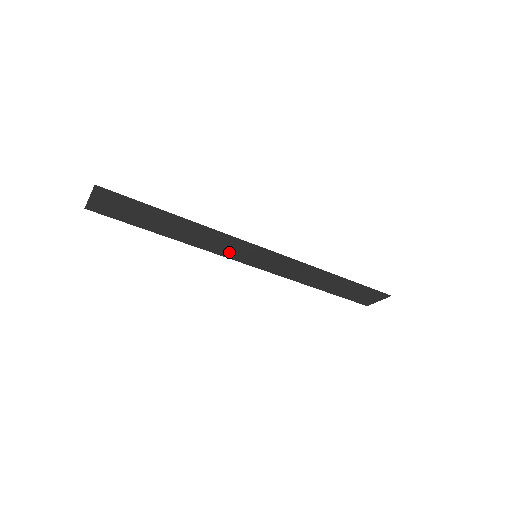
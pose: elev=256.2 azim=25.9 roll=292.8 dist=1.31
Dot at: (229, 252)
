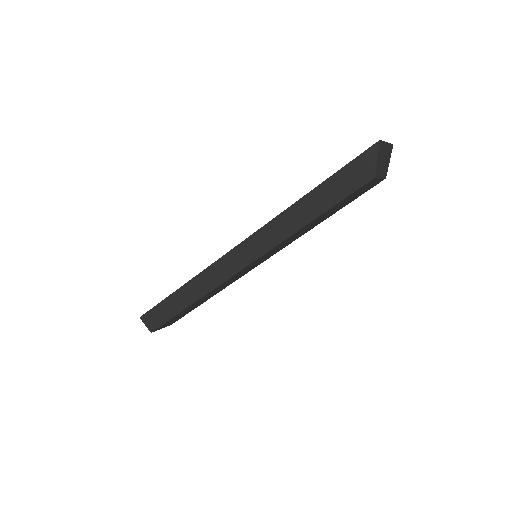
Dot at: (221, 277)
